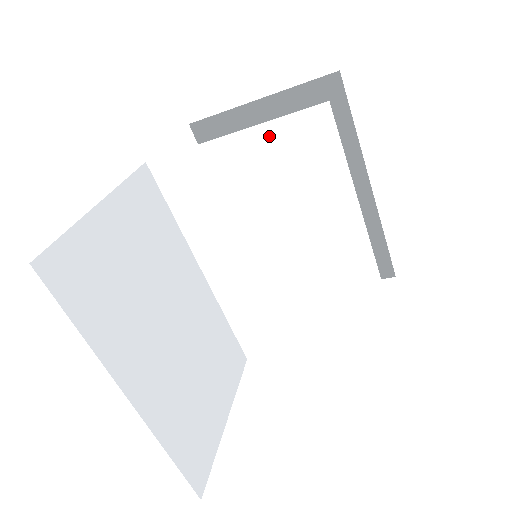
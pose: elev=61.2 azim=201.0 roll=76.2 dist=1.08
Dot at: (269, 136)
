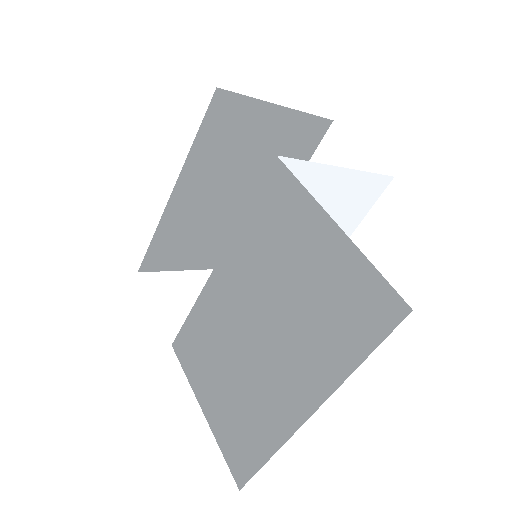
Dot at: (357, 181)
